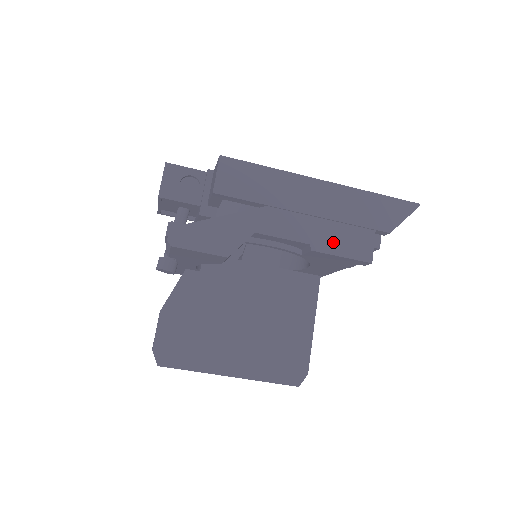
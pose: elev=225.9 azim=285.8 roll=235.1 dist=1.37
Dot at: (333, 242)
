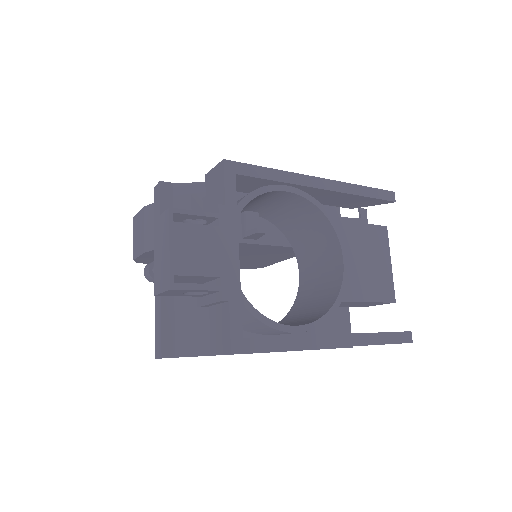
Dot at: occluded
